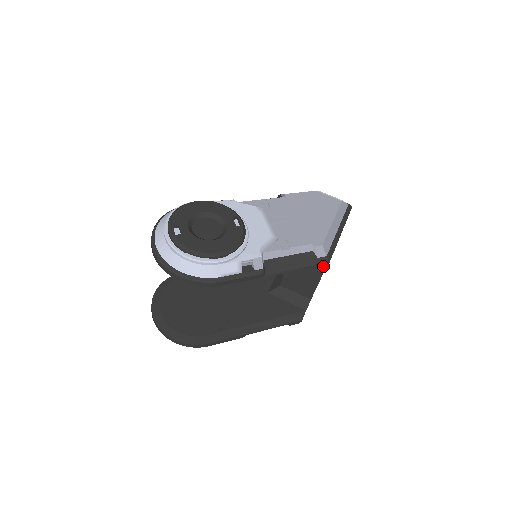
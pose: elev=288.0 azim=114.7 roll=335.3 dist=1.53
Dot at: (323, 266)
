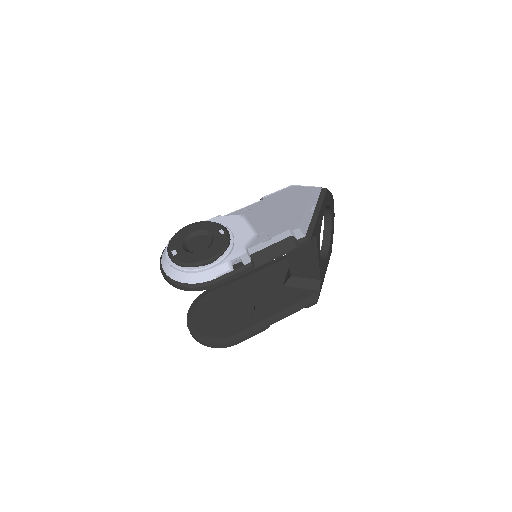
Dot at: (314, 247)
